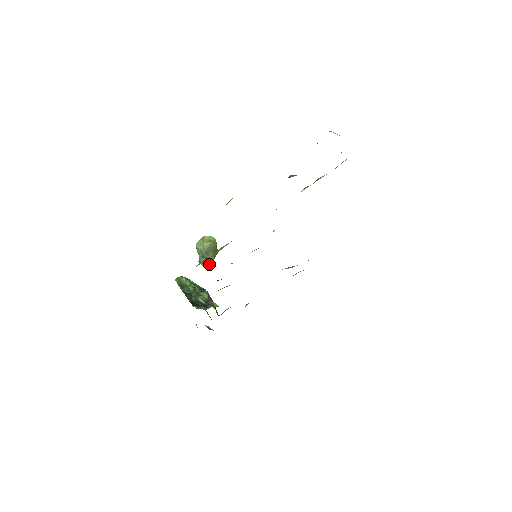
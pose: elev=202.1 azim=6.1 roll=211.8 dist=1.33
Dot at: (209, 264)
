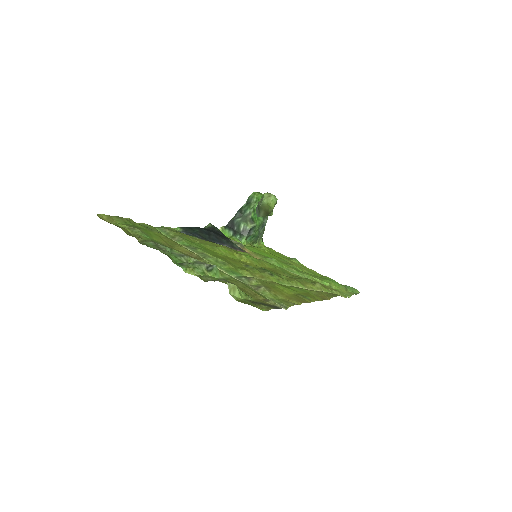
Dot at: (259, 215)
